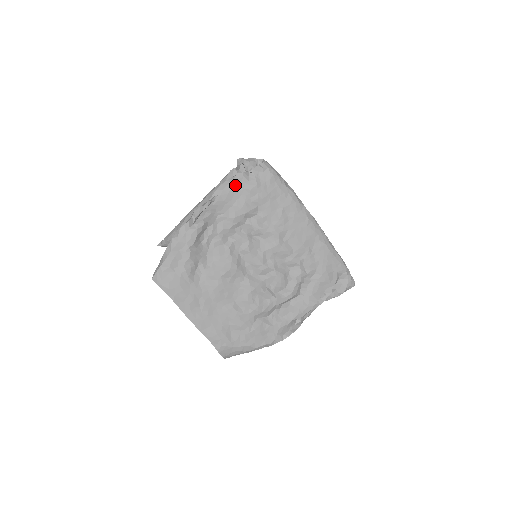
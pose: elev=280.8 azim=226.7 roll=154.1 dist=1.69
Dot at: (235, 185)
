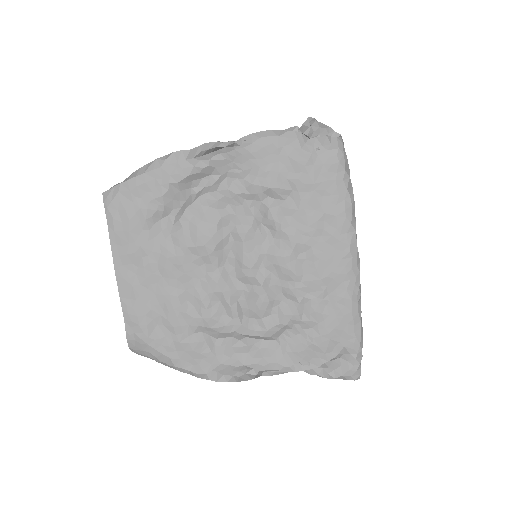
Dot at: (279, 142)
